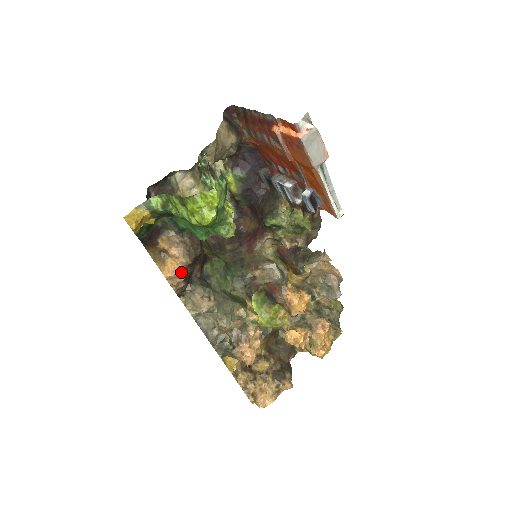
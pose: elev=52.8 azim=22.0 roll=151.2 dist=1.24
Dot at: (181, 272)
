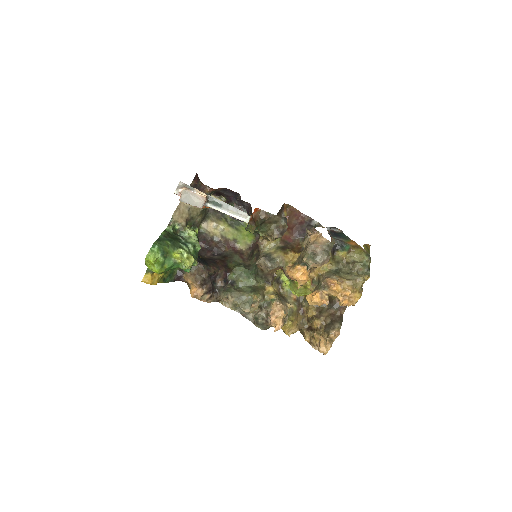
Dot at: (199, 291)
